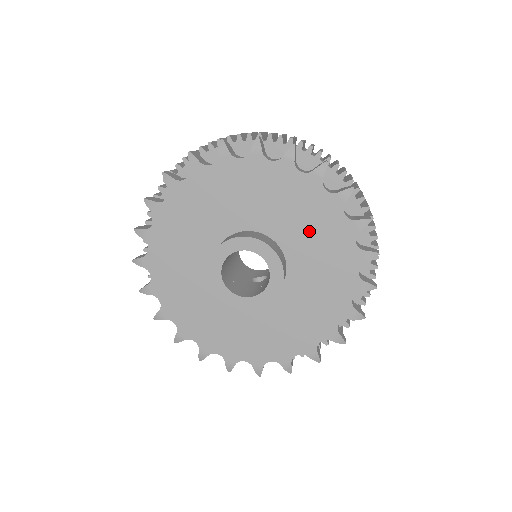
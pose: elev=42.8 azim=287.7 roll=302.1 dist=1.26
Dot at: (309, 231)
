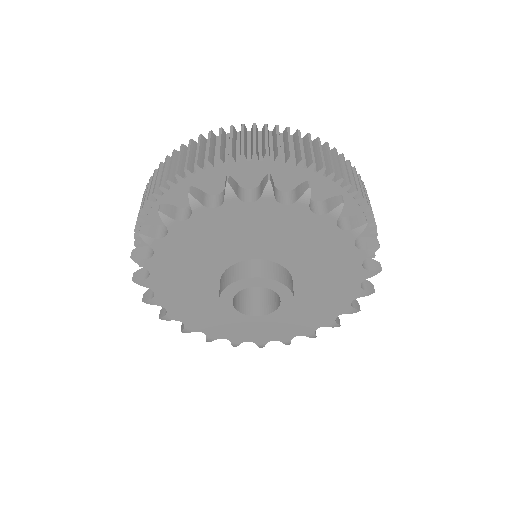
Dot at: (324, 270)
